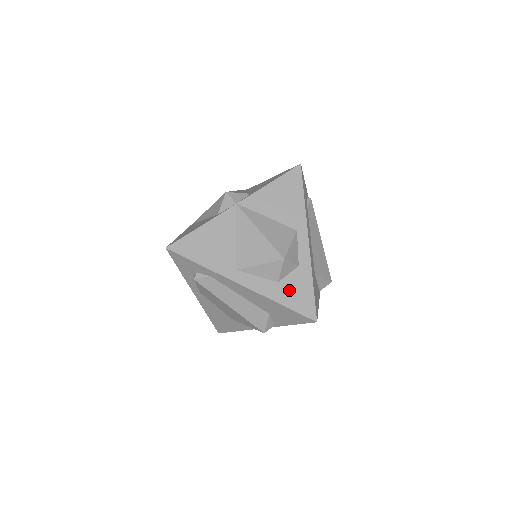
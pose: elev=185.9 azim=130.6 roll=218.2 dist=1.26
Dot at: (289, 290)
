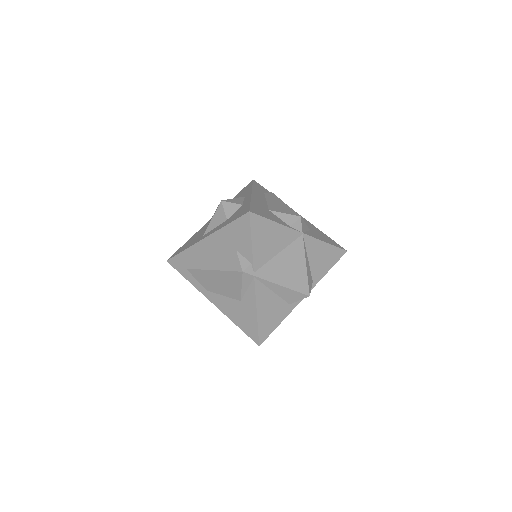
Dot at: (233, 217)
